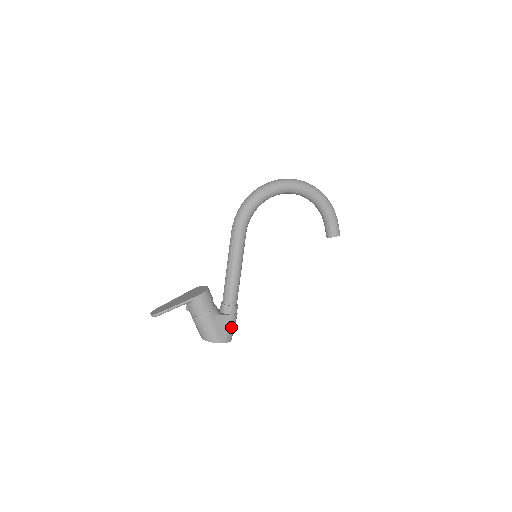
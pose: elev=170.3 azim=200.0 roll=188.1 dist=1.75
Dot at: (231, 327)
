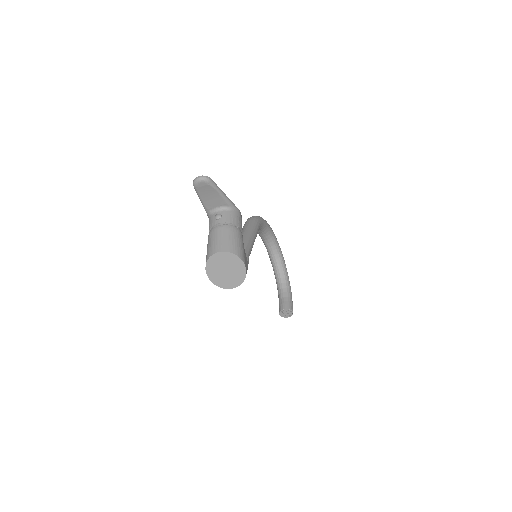
Dot at: occluded
